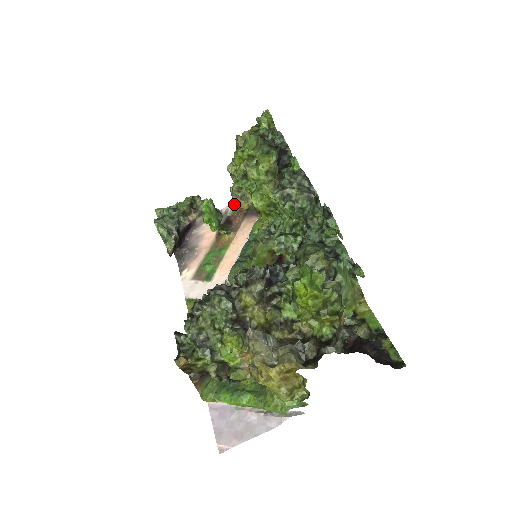
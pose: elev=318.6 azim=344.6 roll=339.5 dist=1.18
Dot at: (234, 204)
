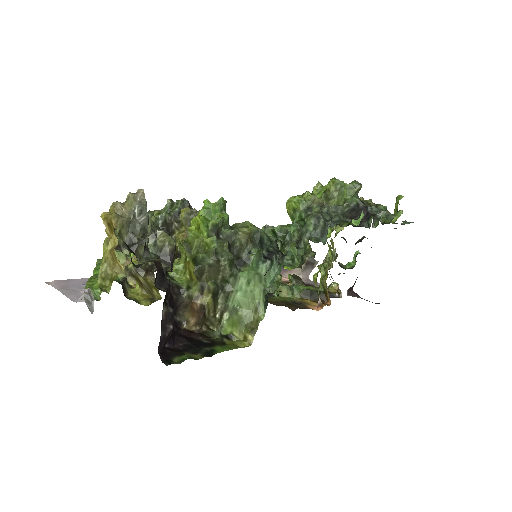
Dot at: occluded
